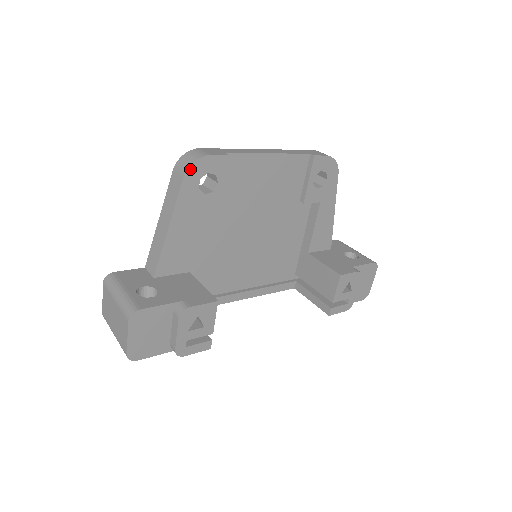
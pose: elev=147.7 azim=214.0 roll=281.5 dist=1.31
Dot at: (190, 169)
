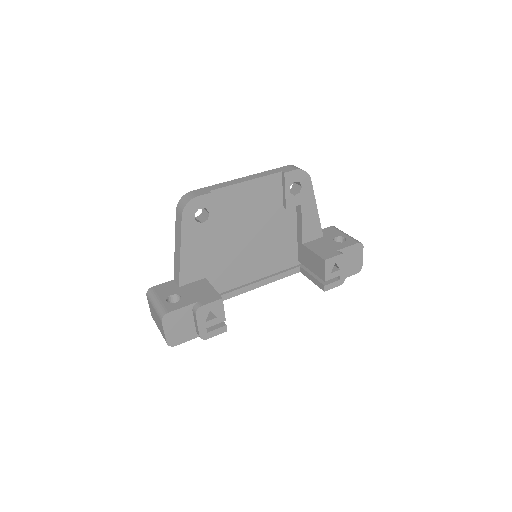
Dot at: (185, 210)
